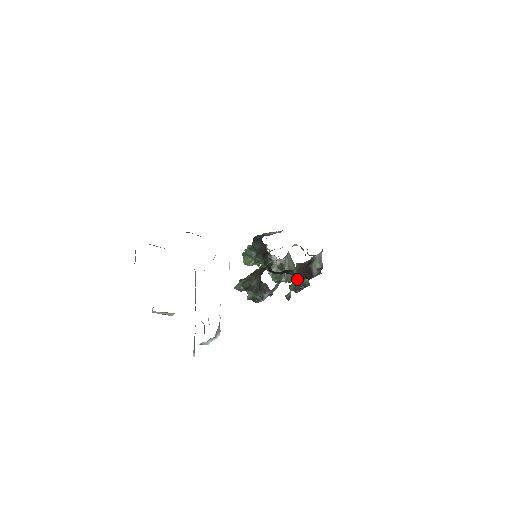
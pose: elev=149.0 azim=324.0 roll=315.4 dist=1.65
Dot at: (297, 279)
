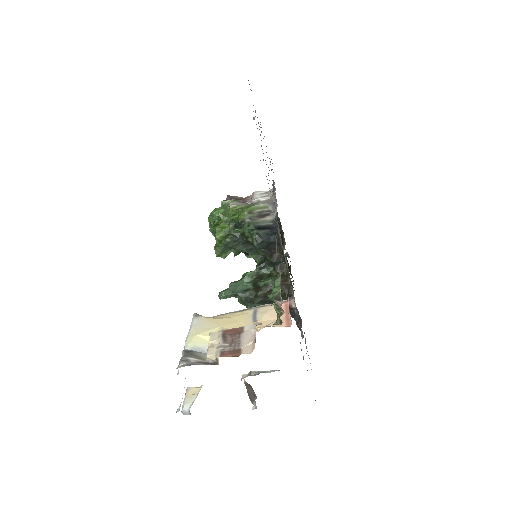
Dot at: occluded
